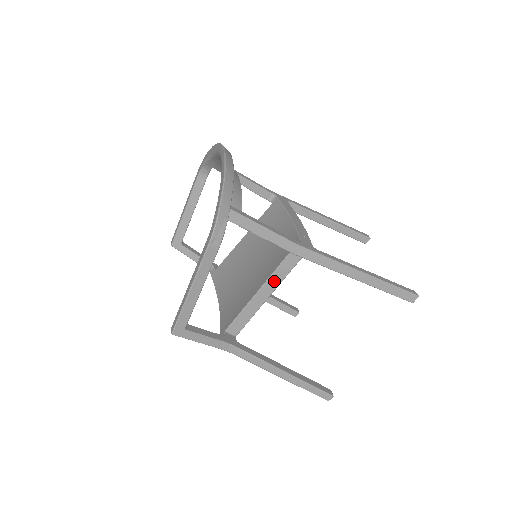
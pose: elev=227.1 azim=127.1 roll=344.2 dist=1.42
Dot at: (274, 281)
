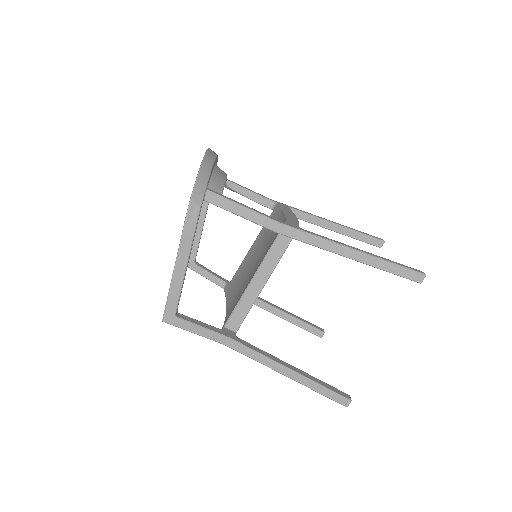
Dot at: (266, 268)
